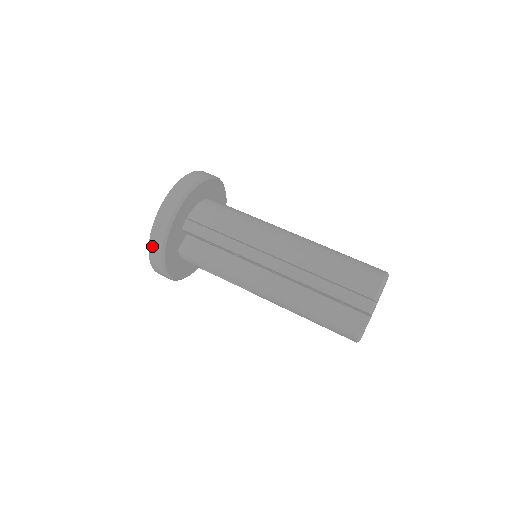
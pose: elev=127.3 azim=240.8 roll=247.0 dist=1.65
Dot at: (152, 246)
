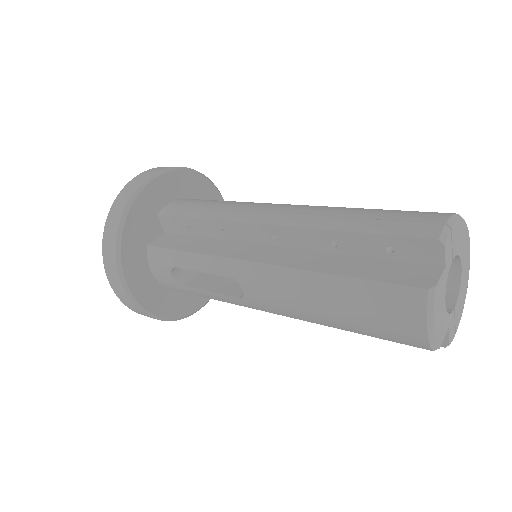
Dot at: (109, 221)
